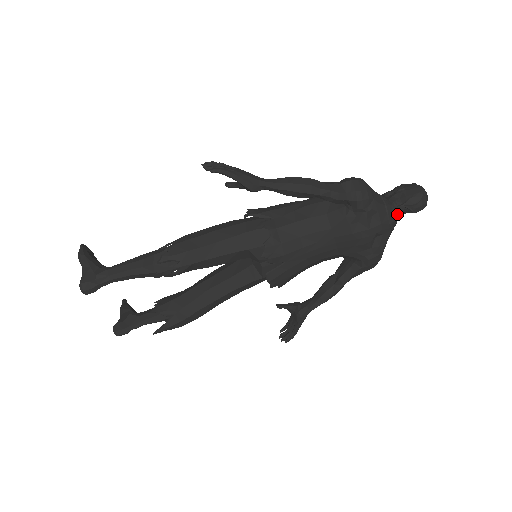
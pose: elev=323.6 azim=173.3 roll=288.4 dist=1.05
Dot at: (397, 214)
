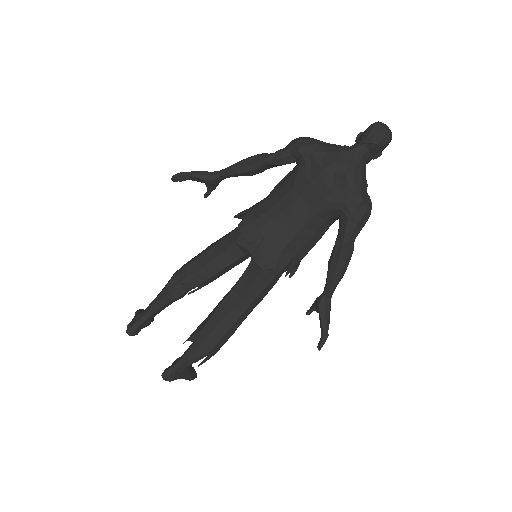
Dot at: (360, 153)
